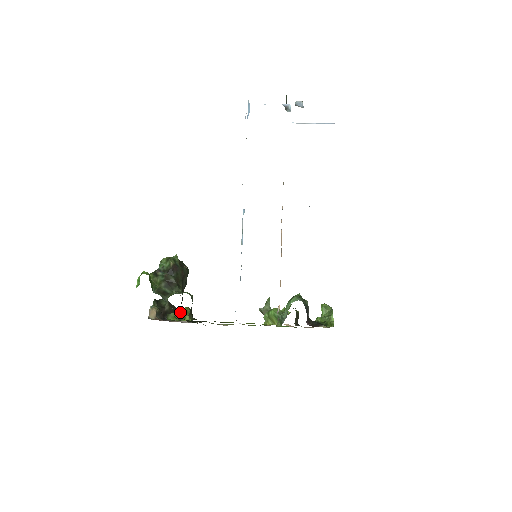
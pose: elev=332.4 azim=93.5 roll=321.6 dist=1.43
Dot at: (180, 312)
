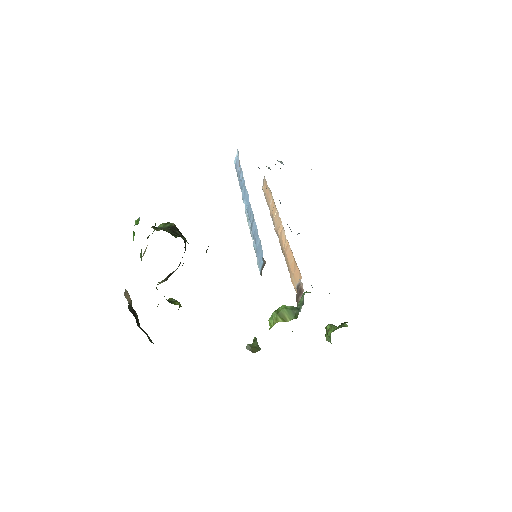
Dot at: occluded
